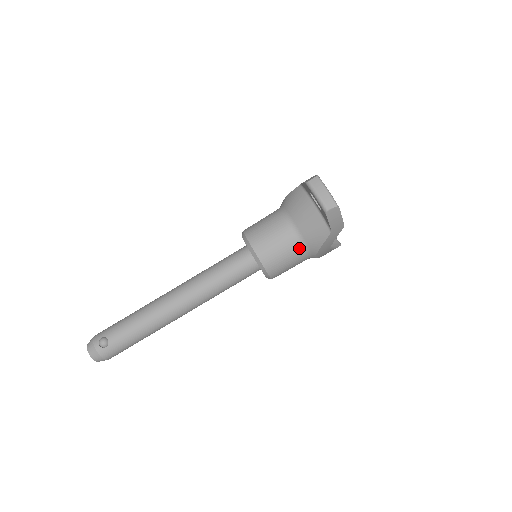
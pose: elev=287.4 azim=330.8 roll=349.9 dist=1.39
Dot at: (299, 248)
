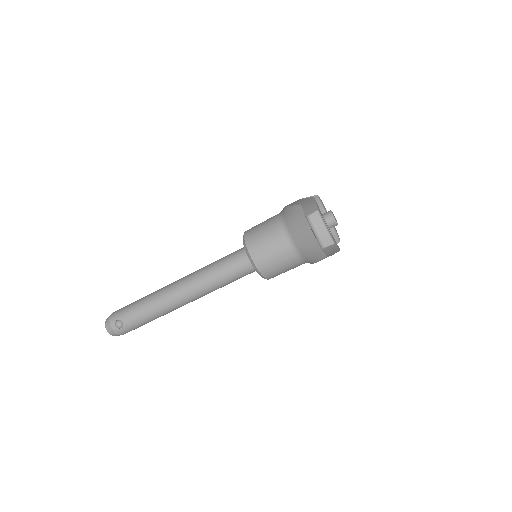
Dot at: (296, 260)
